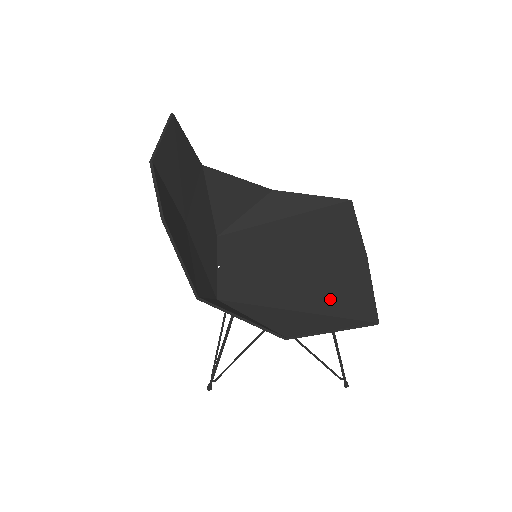
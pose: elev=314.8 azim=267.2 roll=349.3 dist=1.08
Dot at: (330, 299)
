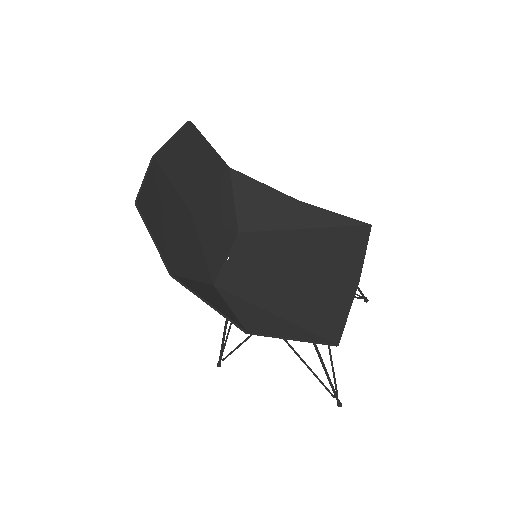
Dot at: (305, 311)
